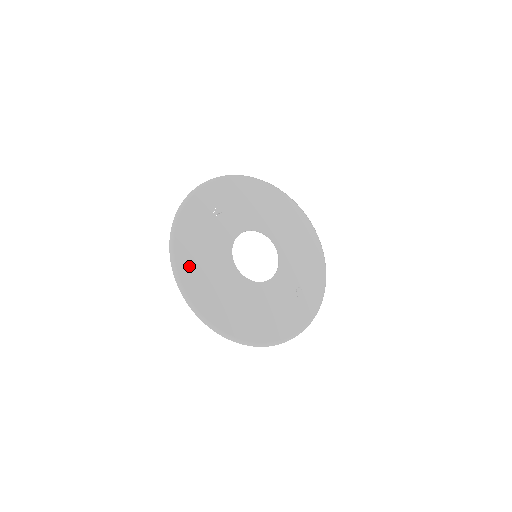
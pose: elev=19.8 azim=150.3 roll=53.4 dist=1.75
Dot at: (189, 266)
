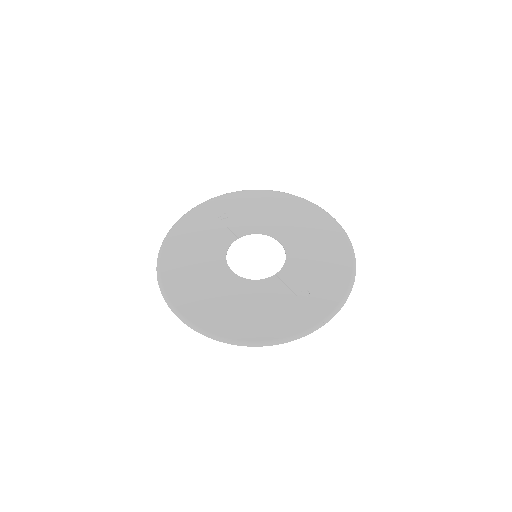
Dot at: (174, 259)
